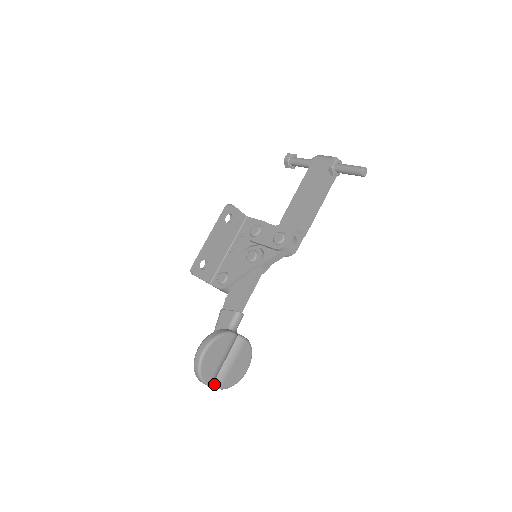
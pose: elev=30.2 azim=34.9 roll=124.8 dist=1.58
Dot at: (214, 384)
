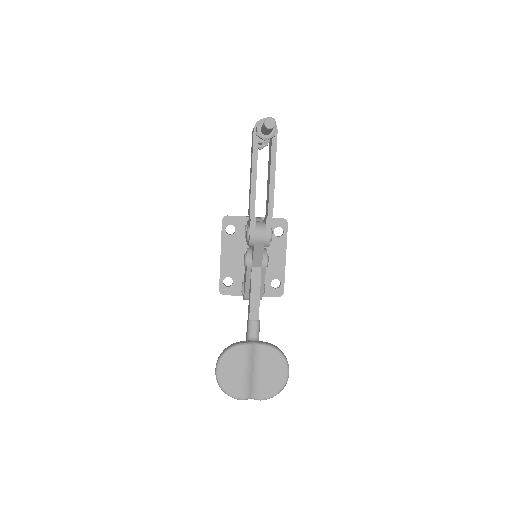
Dot at: (252, 397)
